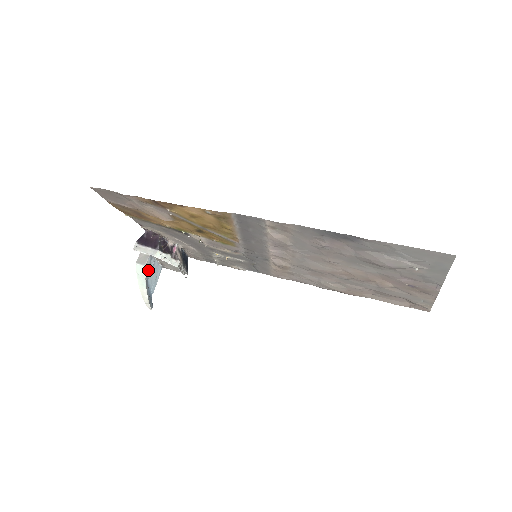
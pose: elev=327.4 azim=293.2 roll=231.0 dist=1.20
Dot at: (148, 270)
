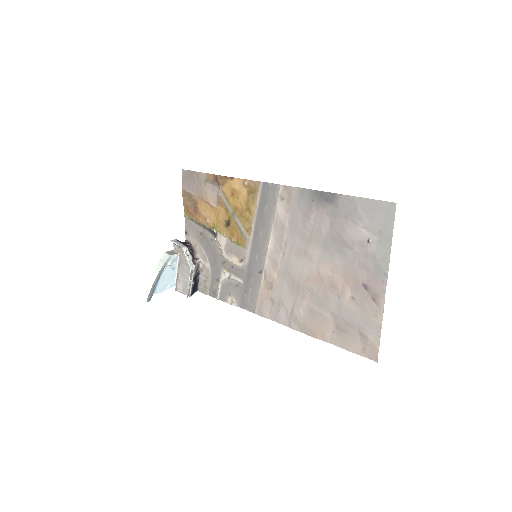
Dot at: (169, 263)
